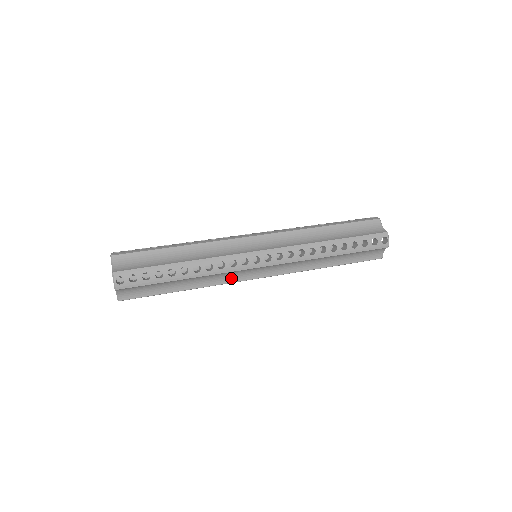
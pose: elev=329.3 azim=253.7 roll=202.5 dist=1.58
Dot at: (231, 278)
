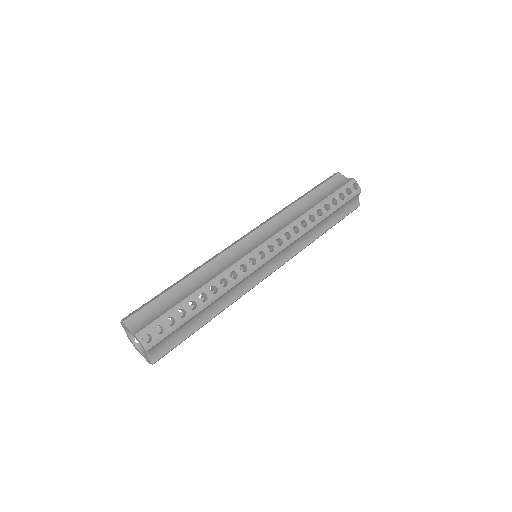
Dot at: (247, 286)
